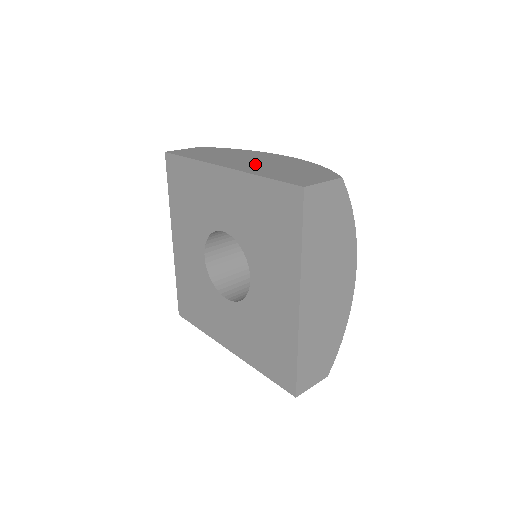
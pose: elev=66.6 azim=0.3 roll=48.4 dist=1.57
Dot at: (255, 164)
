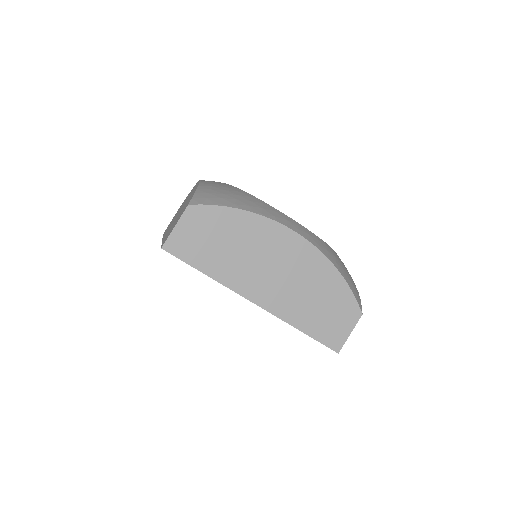
Dot at: (175, 219)
